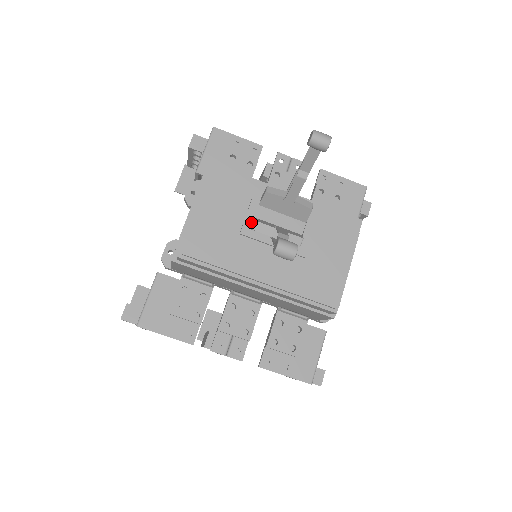
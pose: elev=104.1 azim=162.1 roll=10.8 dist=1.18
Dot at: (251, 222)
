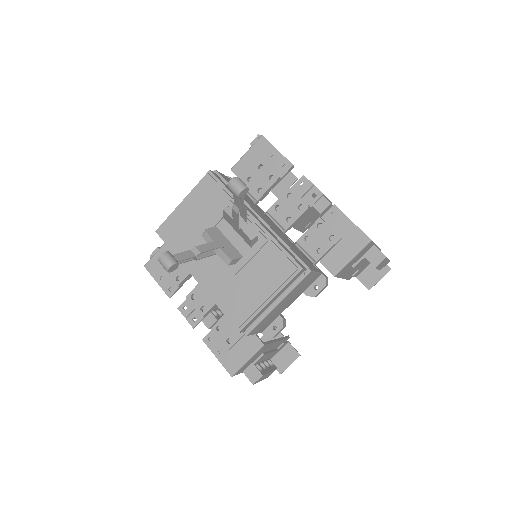
Dot at: occluded
